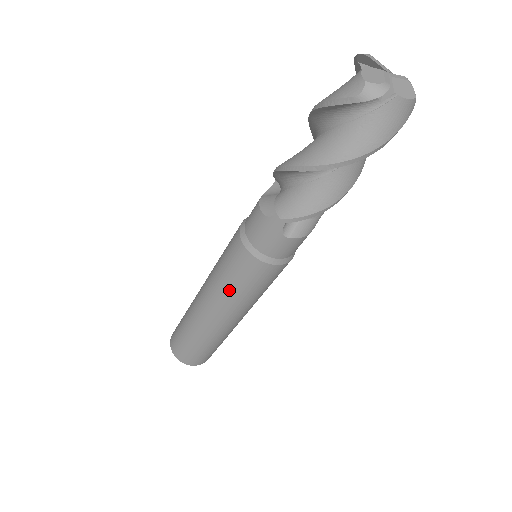
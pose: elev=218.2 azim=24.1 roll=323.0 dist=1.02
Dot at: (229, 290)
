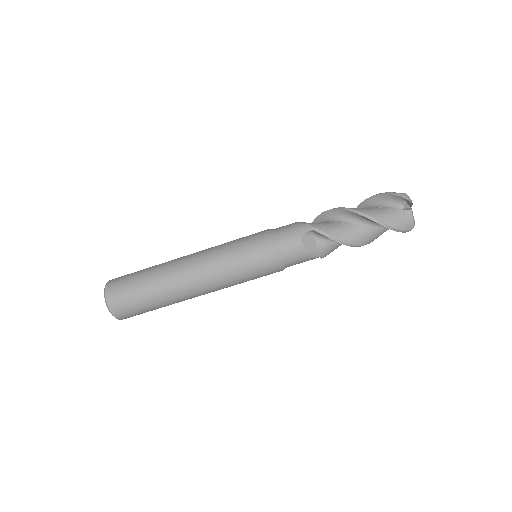
Dot at: (227, 252)
